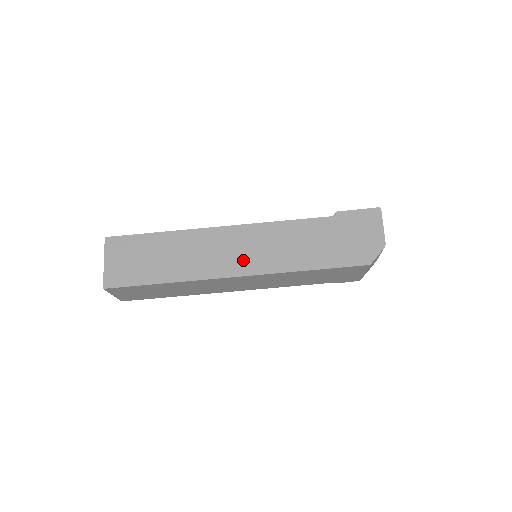
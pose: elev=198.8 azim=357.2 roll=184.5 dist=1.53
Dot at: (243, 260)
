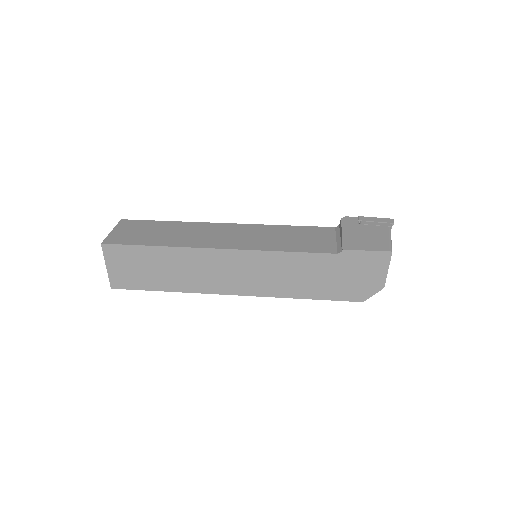
Dot at: (241, 282)
